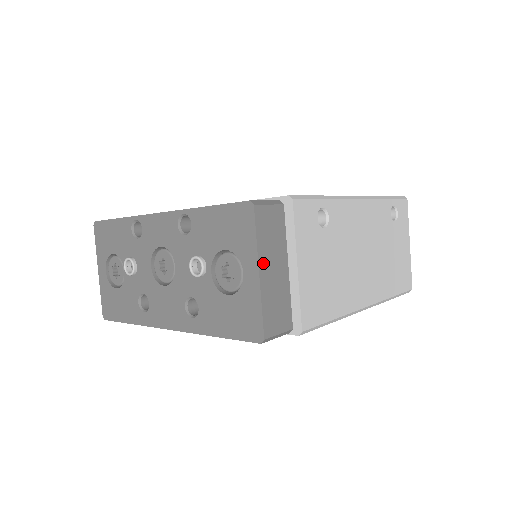
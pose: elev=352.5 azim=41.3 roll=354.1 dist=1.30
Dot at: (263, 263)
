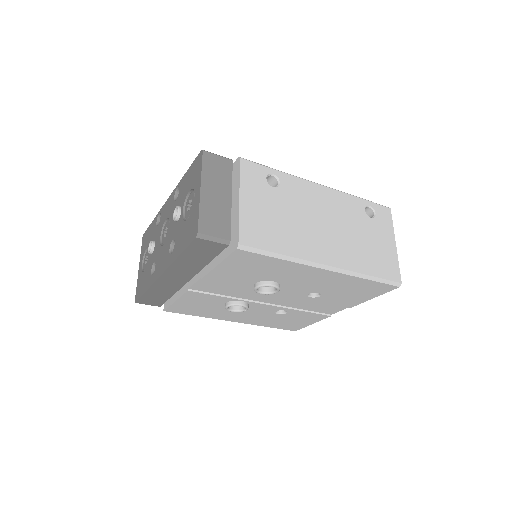
Dot at: (206, 186)
